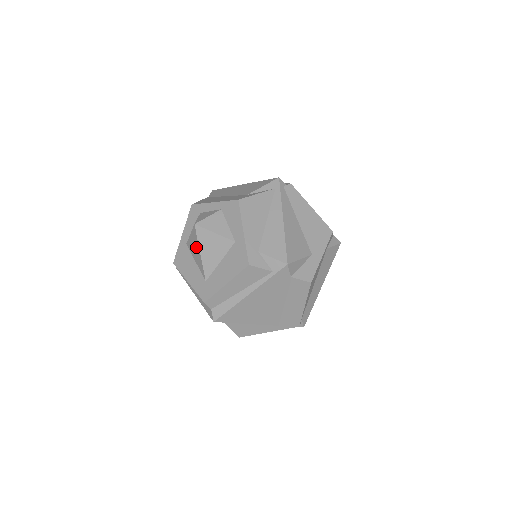
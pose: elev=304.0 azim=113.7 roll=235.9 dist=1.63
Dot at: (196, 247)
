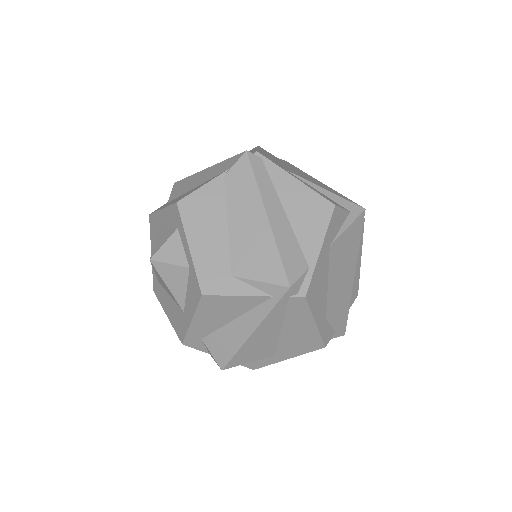
Dot at: occluded
